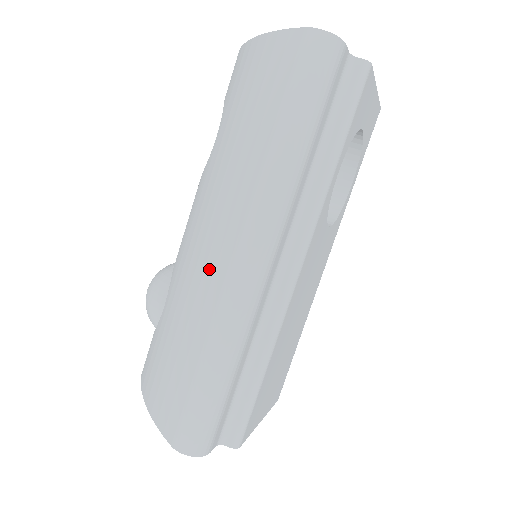
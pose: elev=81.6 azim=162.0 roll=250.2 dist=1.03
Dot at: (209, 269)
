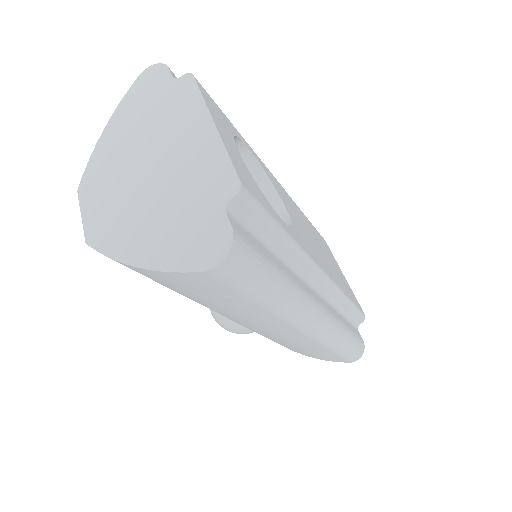
Dot at: (287, 337)
